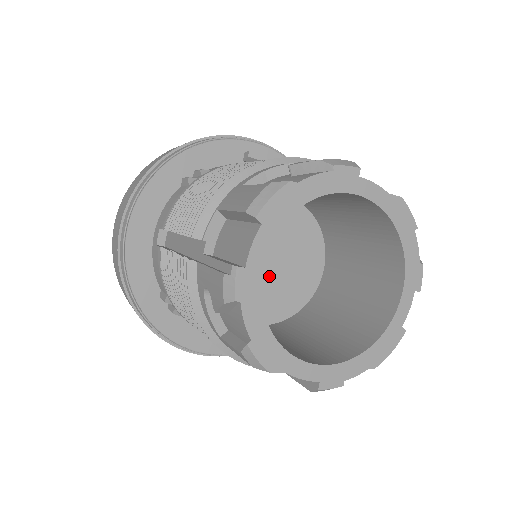
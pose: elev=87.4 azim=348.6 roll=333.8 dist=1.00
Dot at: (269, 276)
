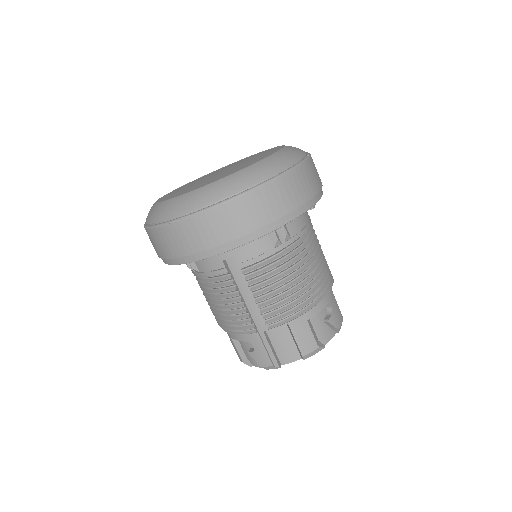
Dot at: occluded
